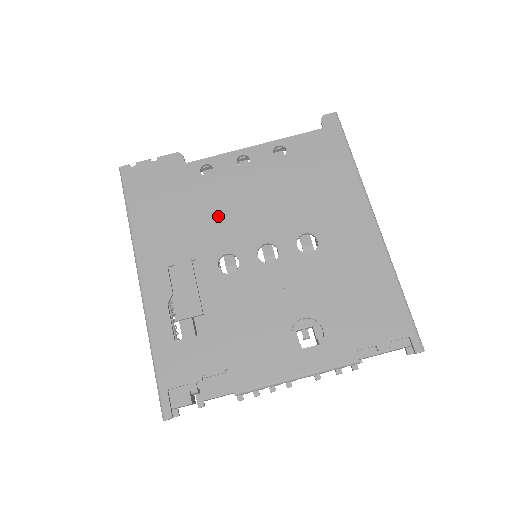
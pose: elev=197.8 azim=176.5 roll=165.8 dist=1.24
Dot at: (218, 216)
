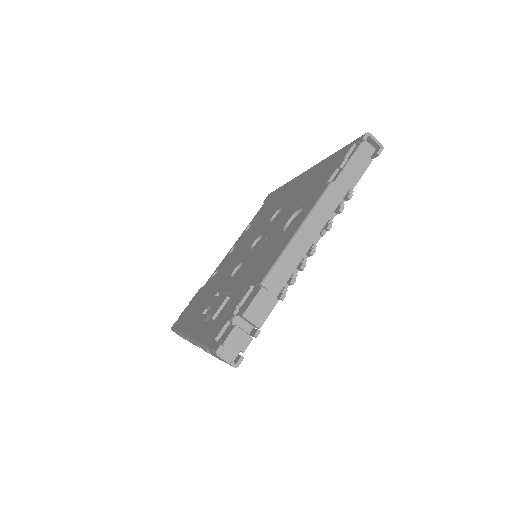
Dot at: (225, 272)
